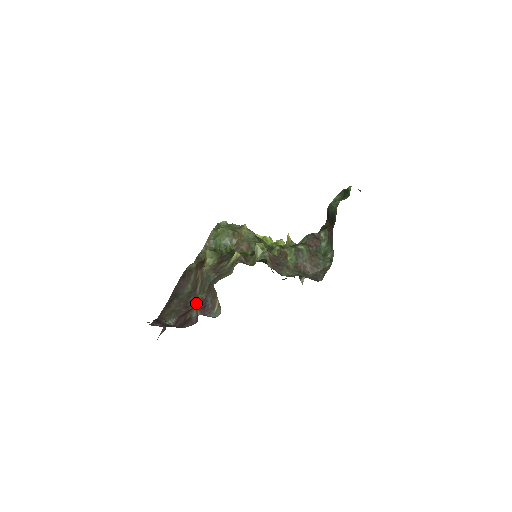
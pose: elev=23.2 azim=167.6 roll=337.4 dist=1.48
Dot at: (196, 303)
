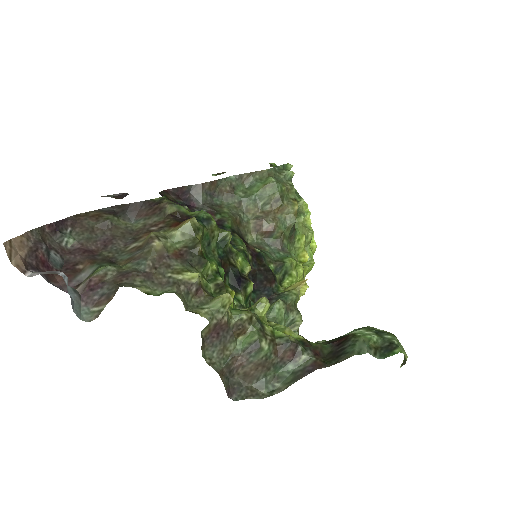
Dot at: (112, 257)
